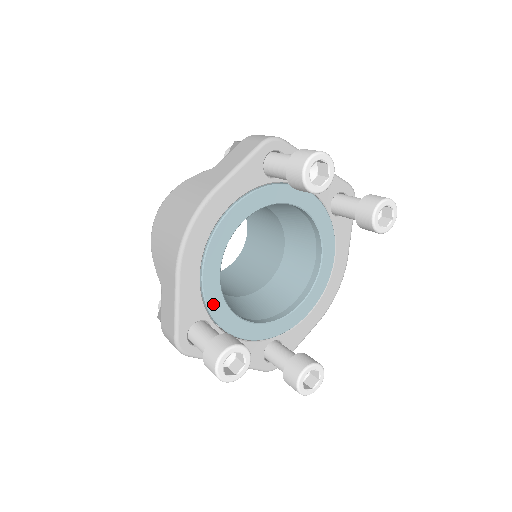
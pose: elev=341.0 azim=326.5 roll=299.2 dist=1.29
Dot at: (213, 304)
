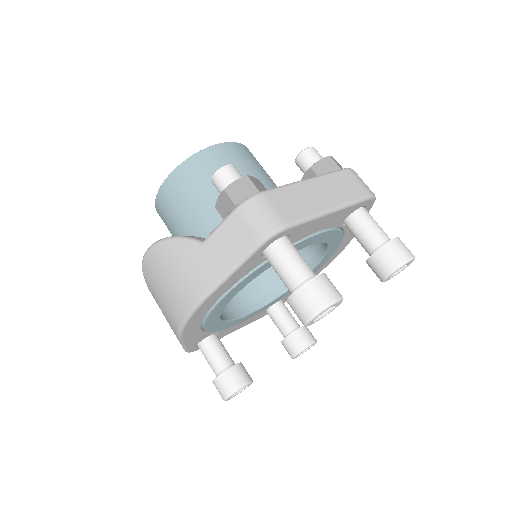
Dot at: (216, 329)
